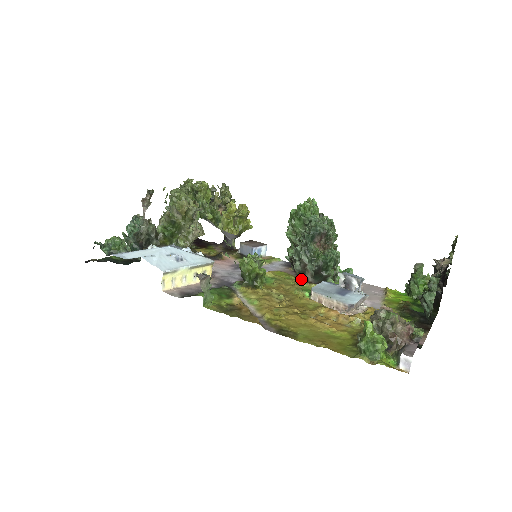
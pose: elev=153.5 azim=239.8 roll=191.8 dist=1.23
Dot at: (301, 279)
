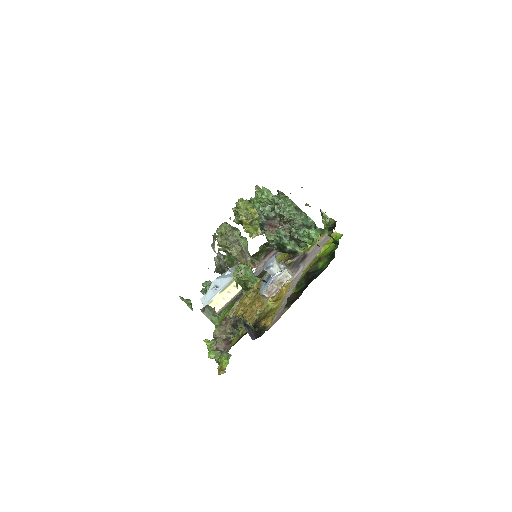
Dot at: (289, 256)
